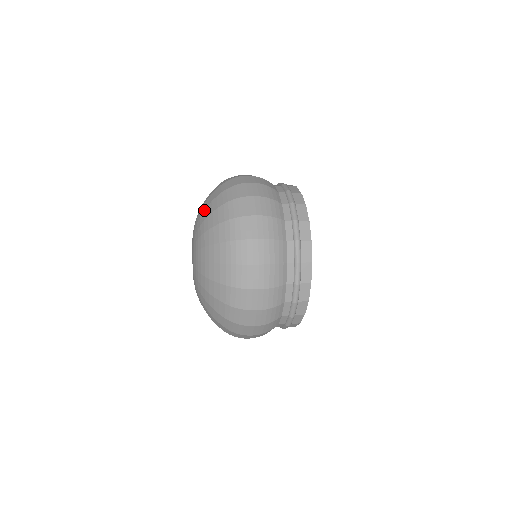
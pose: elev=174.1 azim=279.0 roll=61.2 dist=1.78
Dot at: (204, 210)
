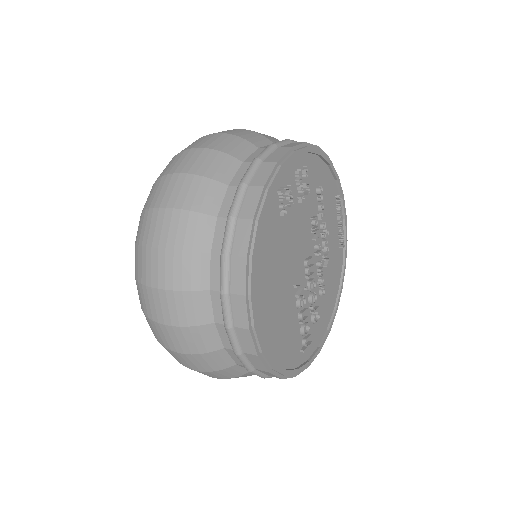
Dot at: occluded
